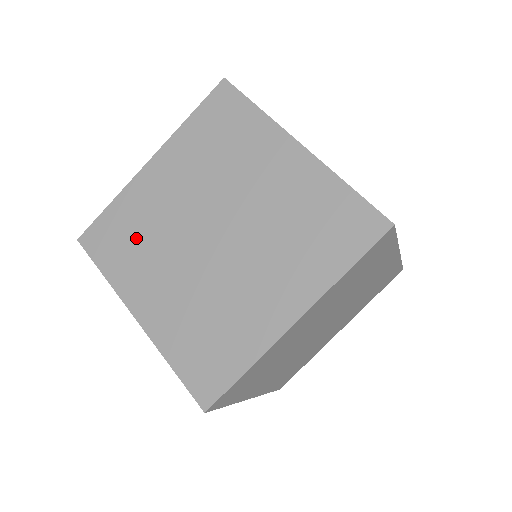
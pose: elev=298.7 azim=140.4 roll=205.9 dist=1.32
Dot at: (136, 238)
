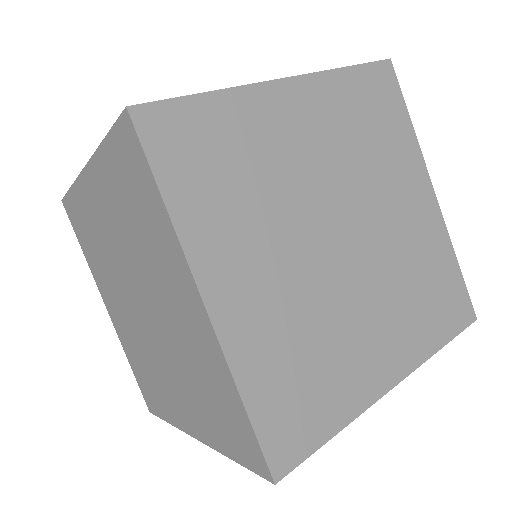
Dot at: (94, 245)
